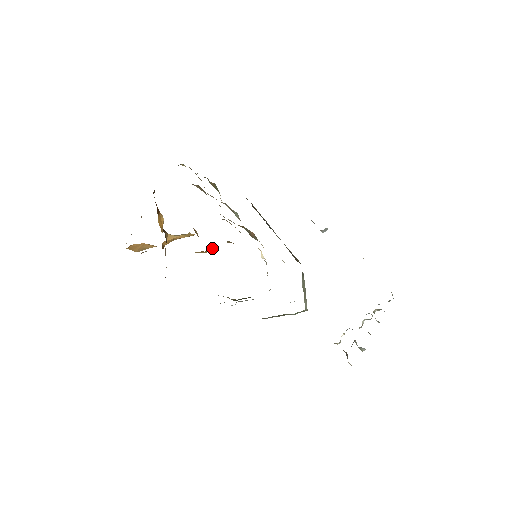
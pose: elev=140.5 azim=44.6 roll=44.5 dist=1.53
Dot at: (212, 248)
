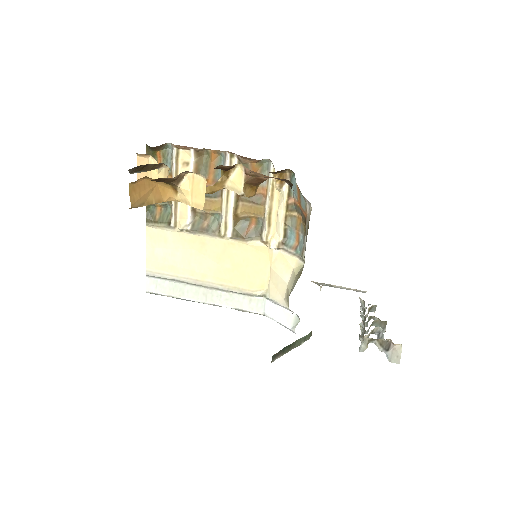
Dot at: (256, 191)
